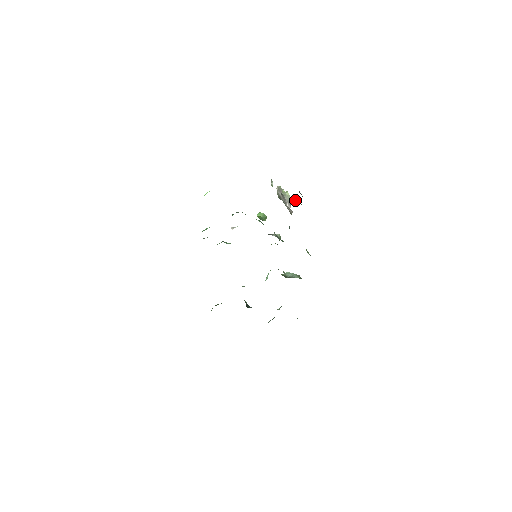
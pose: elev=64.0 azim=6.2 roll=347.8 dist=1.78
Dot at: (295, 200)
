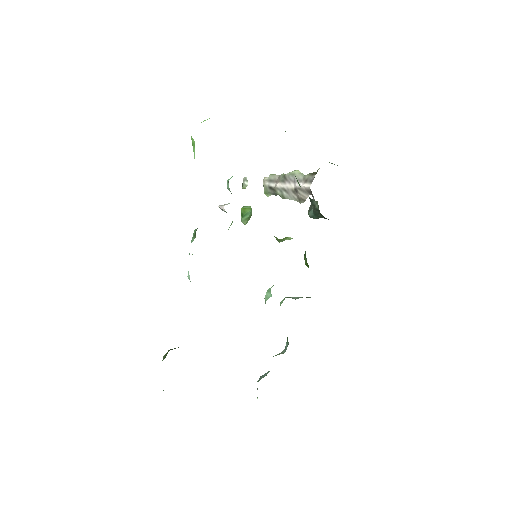
Dot at: (331, 163)
